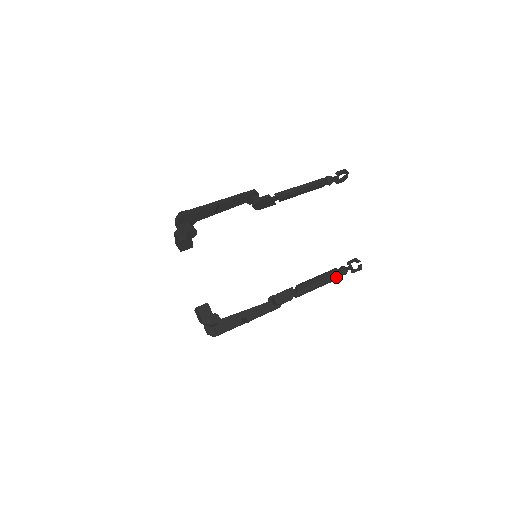
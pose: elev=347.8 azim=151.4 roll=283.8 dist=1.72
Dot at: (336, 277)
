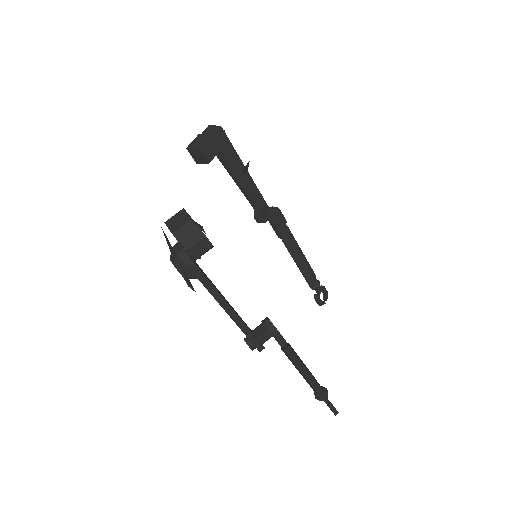
Dot at: (320, 386)
